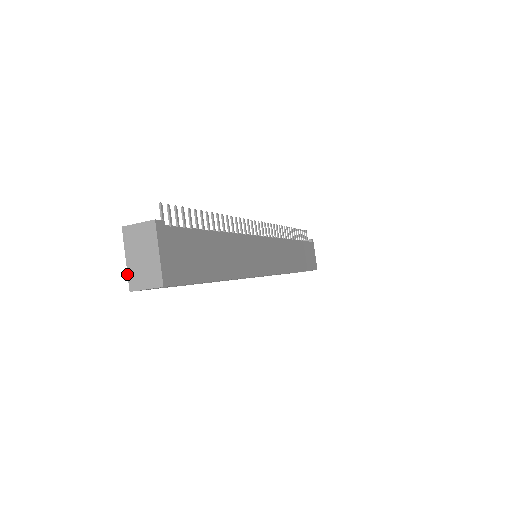
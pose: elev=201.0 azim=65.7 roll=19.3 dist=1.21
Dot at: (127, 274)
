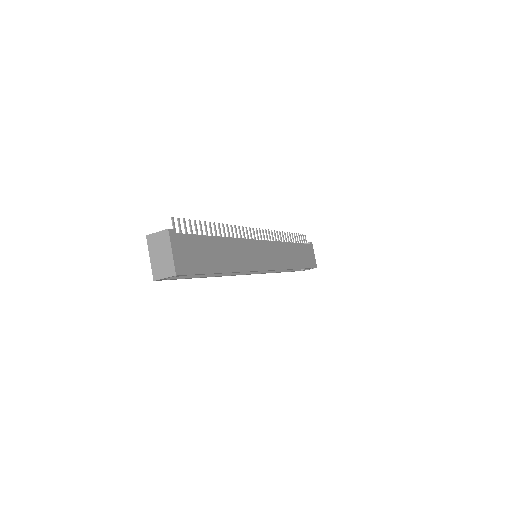
Dot at: occluded
